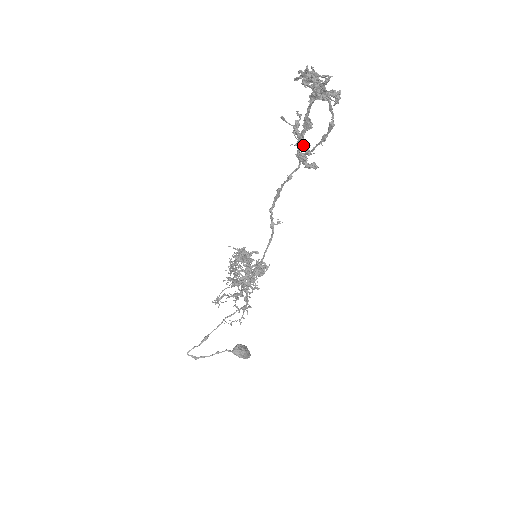
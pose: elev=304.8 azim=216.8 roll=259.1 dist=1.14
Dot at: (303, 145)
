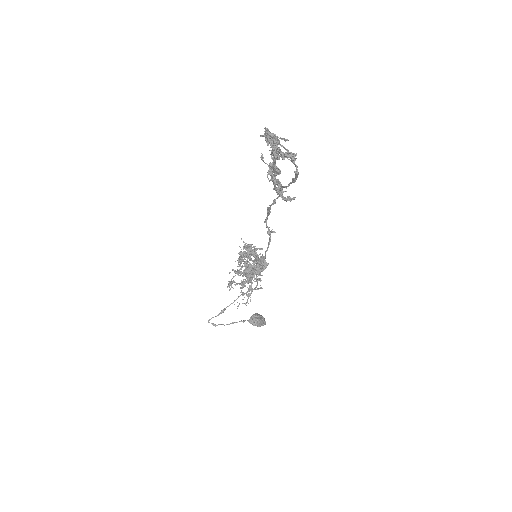
Dot at: (276, 184)
